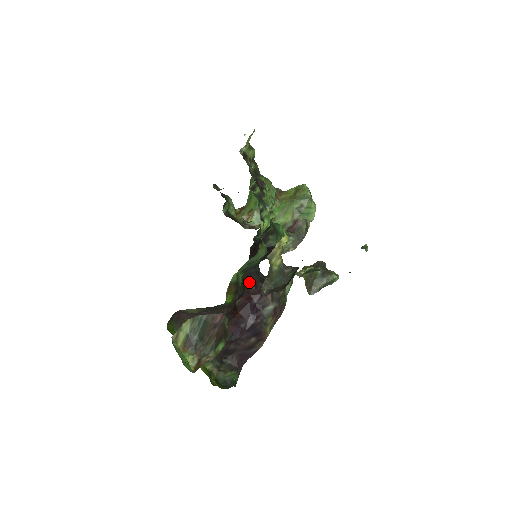
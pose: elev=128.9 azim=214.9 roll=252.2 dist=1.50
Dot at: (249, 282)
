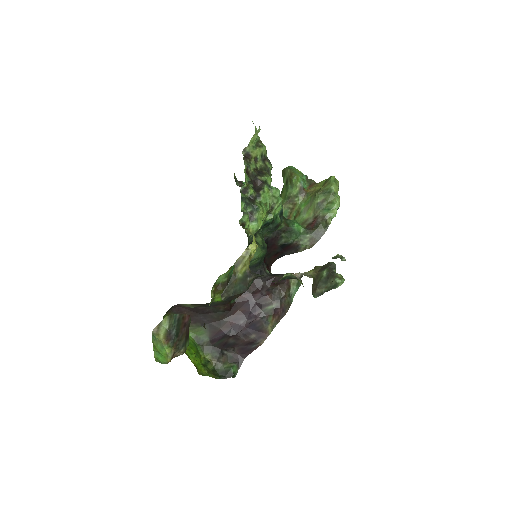
Dot at: occluded
